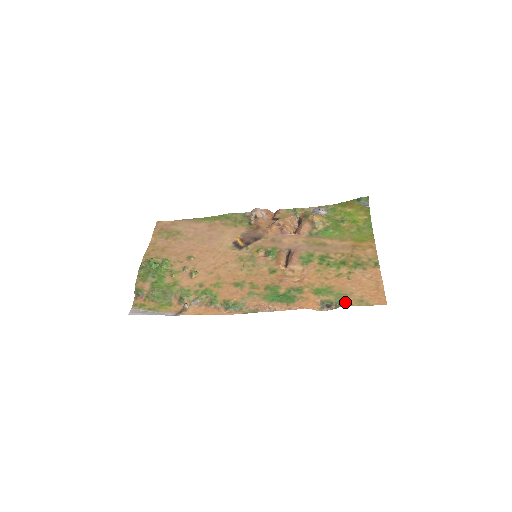
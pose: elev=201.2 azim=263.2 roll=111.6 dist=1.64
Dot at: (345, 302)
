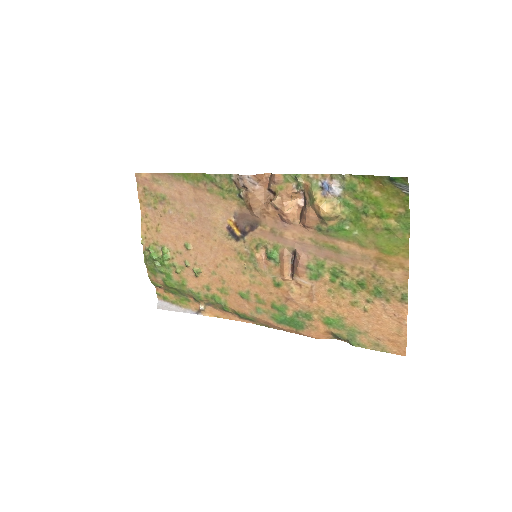
Dot at: (358, 342)
